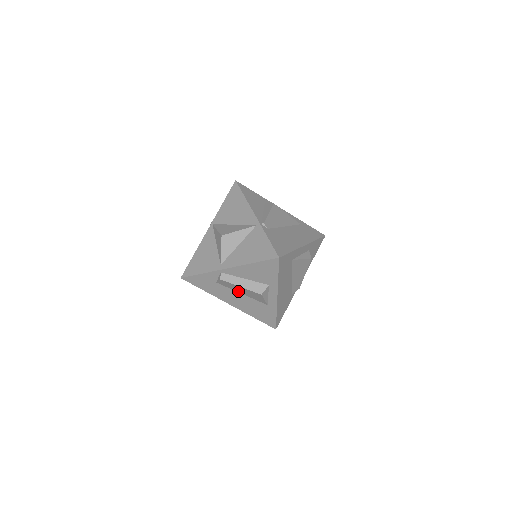
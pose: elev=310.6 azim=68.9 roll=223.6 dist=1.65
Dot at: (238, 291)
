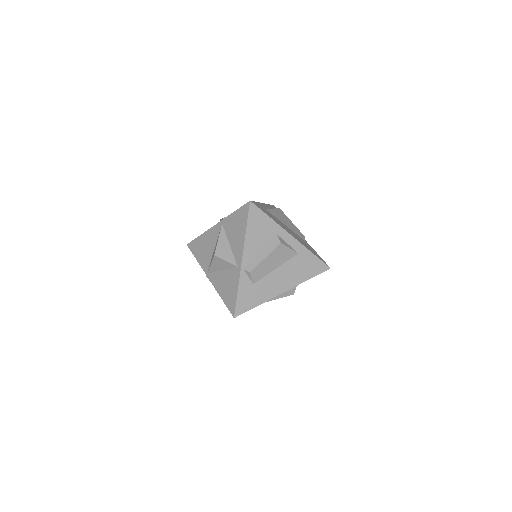
Dot at: (271, 269)
